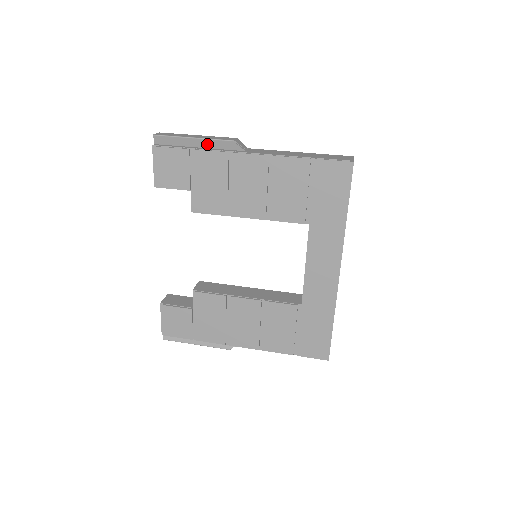
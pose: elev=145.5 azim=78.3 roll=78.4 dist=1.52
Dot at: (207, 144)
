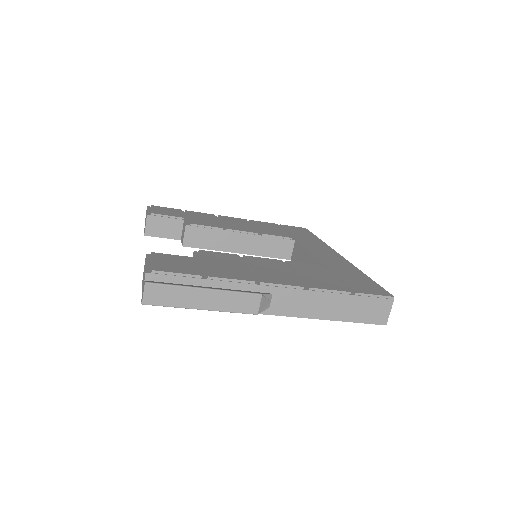
Dot at: occluded
